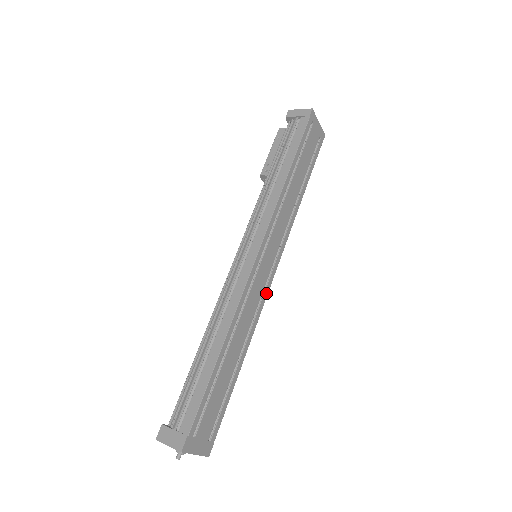
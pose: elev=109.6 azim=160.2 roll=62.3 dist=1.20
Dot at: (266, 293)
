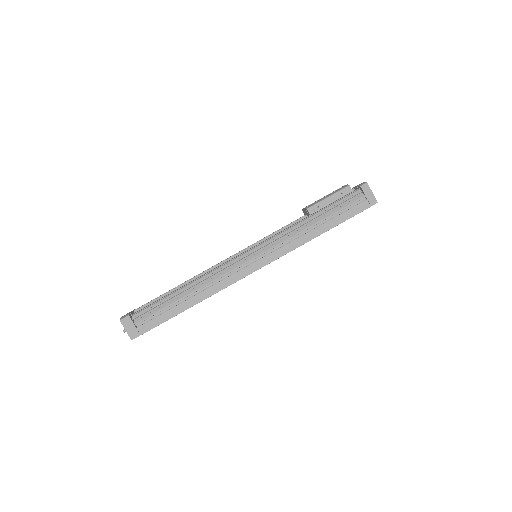
Dot at: occluded
